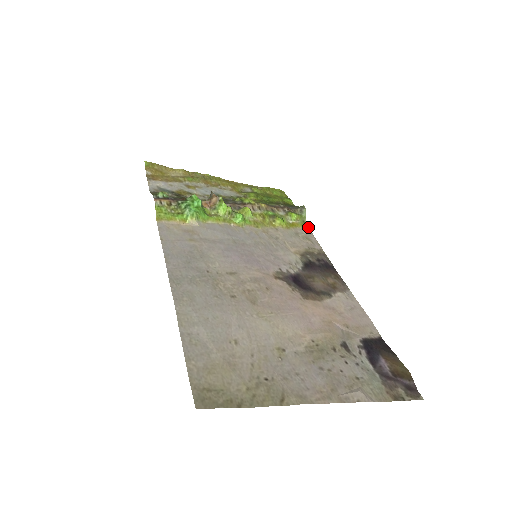
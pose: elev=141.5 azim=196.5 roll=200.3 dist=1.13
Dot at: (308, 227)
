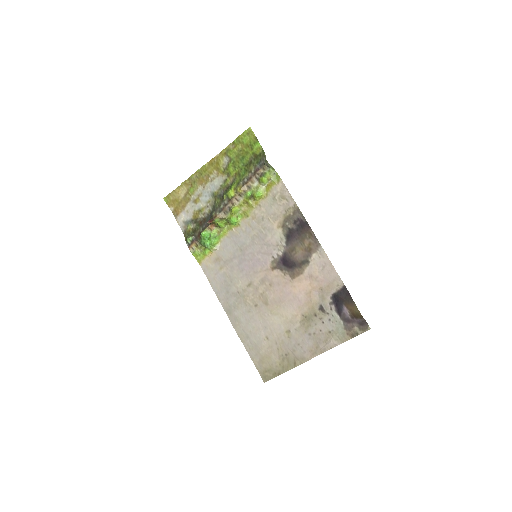
Dot at: (280, 178)
